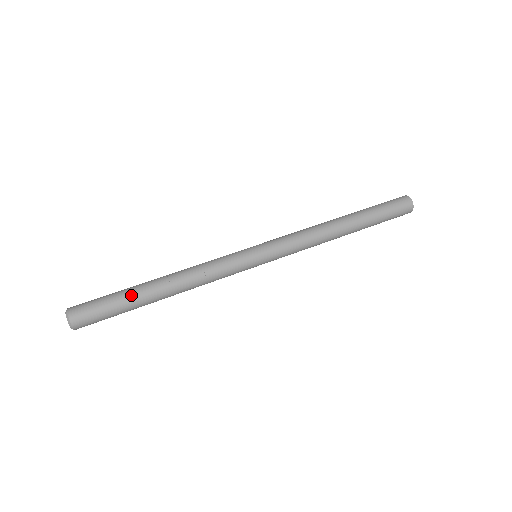
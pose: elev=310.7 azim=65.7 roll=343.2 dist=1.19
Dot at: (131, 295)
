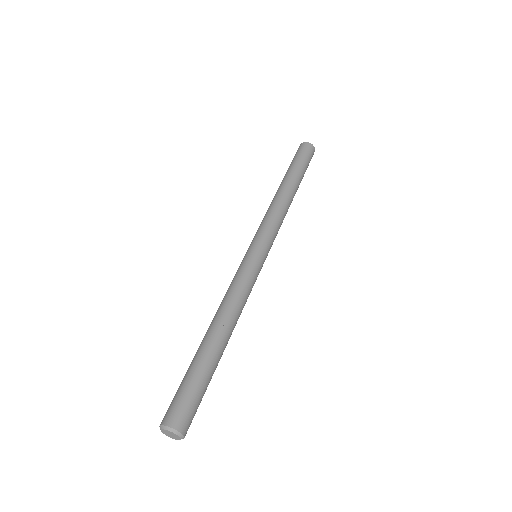
Dot at: (209, 364)
